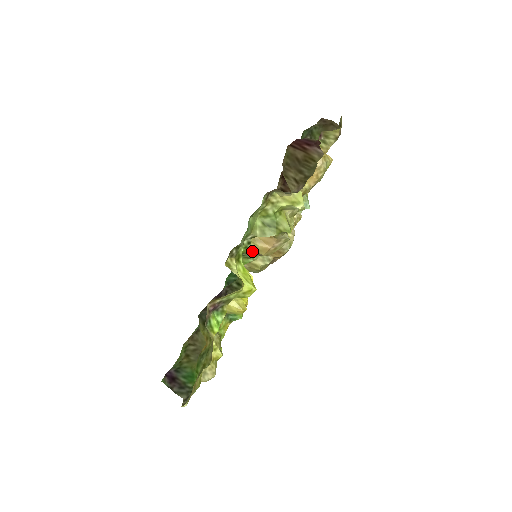
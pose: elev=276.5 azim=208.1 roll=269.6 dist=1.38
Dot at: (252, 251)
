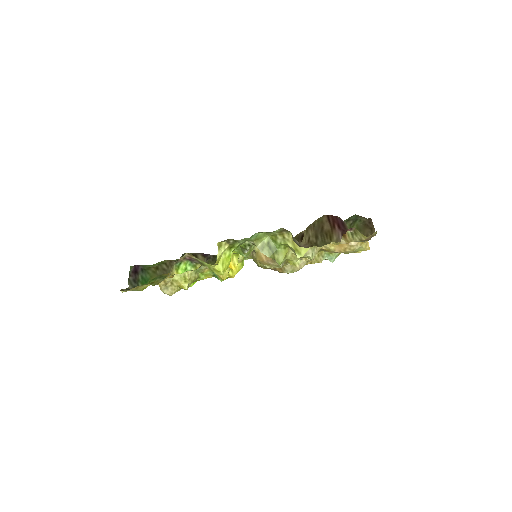
Dot at: occluded
